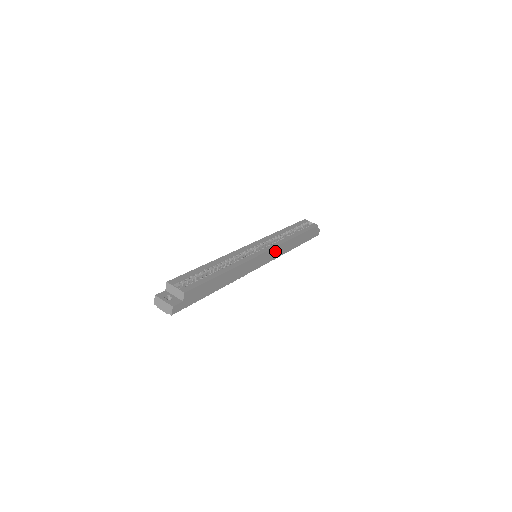
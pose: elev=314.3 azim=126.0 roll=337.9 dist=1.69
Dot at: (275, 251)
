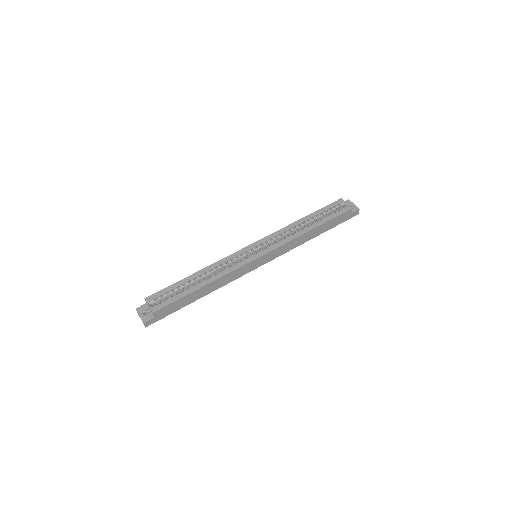
Dot at: (278, 251)
